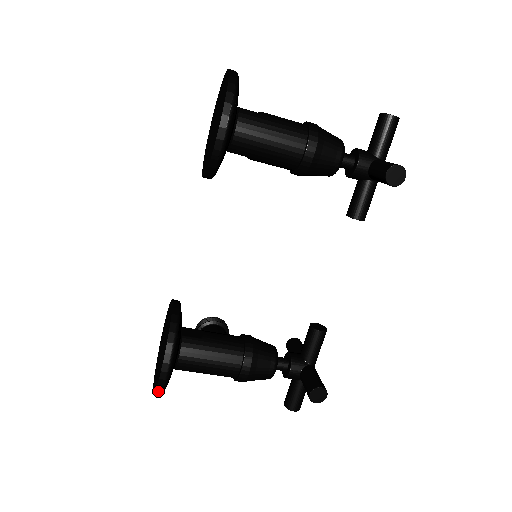
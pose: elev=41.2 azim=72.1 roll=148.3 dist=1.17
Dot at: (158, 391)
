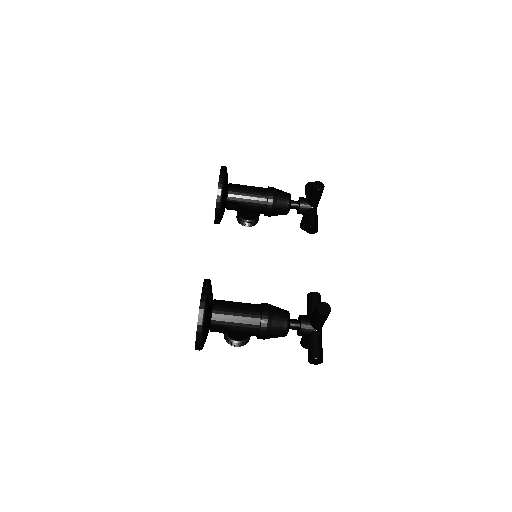
Dot at: (200, 318)
